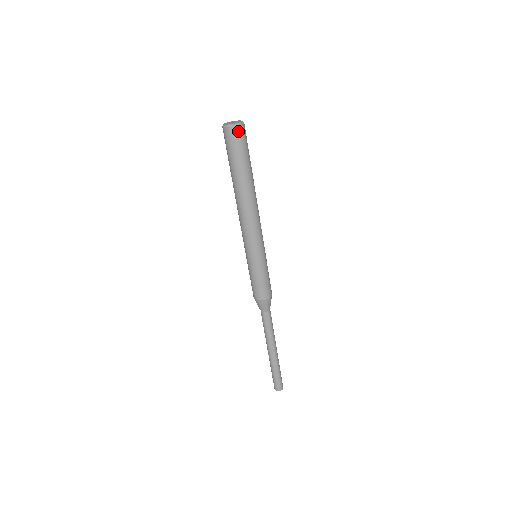
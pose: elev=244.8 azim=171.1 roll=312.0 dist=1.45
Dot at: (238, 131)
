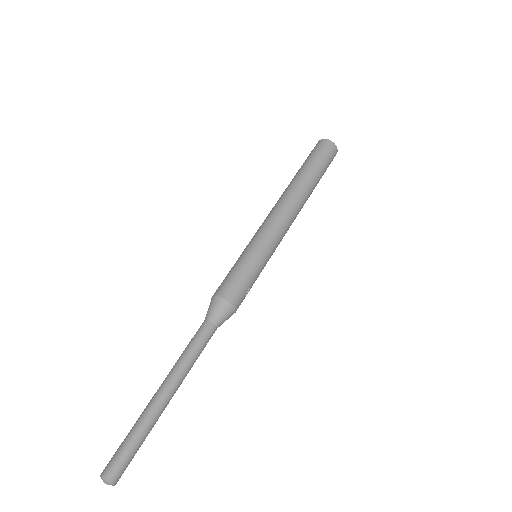
Dot at: (335, 152)
